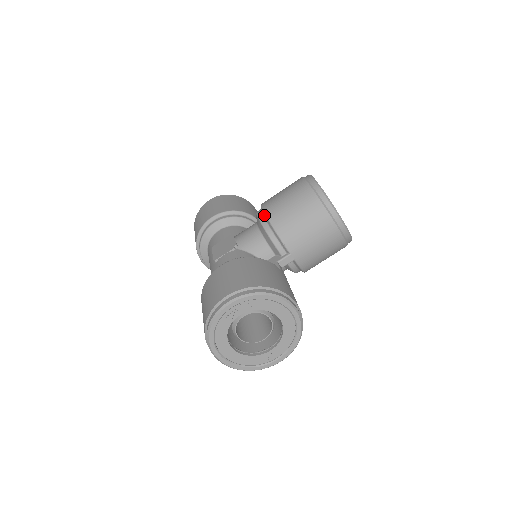
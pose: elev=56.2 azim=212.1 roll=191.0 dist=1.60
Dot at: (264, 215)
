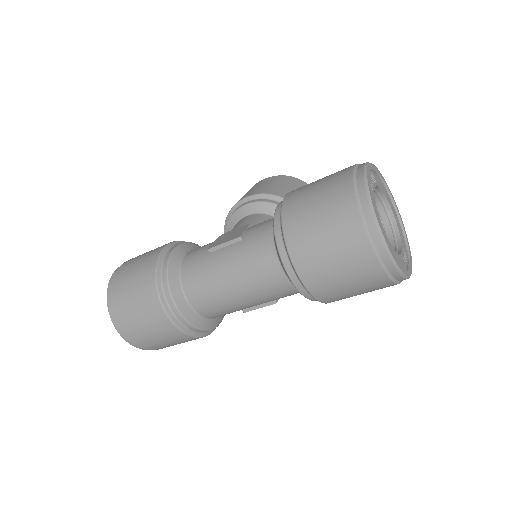
Dot at: (257, 196)
